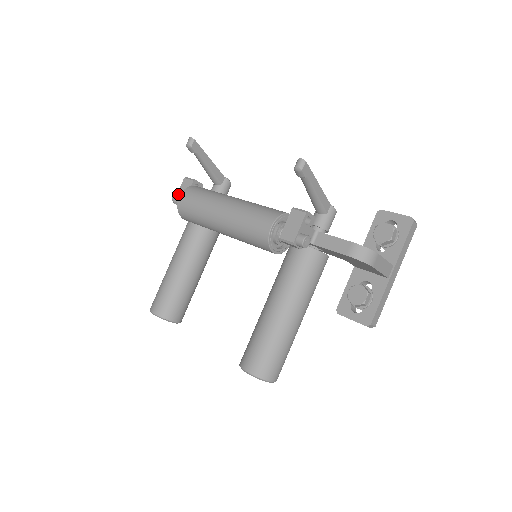
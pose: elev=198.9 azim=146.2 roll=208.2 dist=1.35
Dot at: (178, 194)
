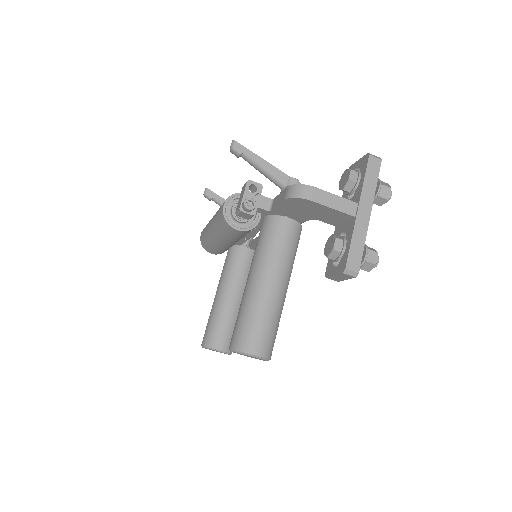
Dot at: occluded
